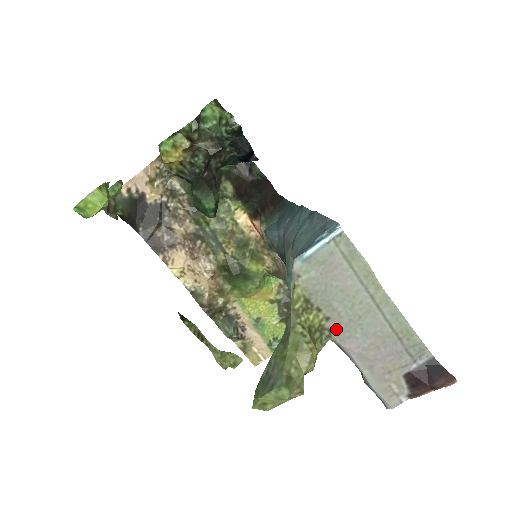
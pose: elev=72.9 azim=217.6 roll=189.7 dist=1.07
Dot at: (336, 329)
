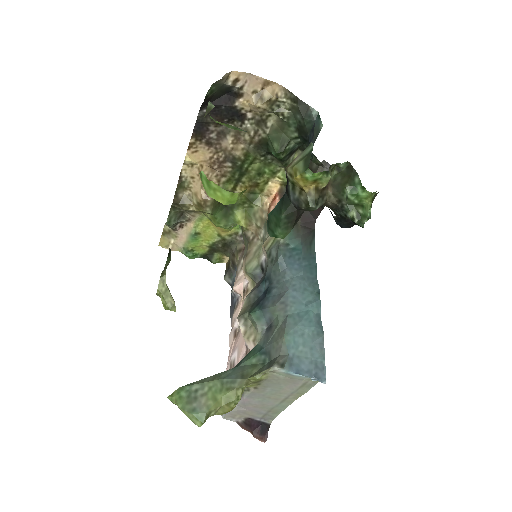
Dot at: (252, 392)
